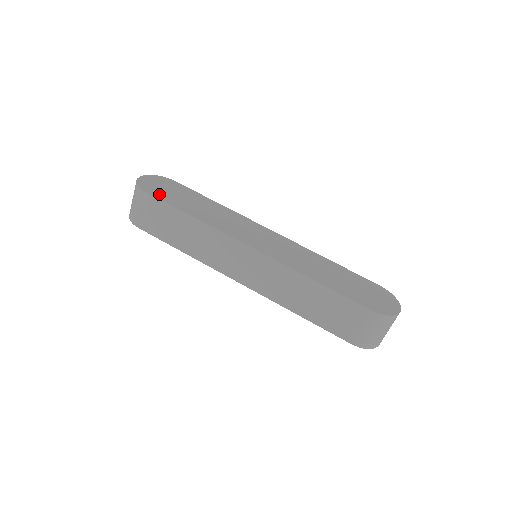
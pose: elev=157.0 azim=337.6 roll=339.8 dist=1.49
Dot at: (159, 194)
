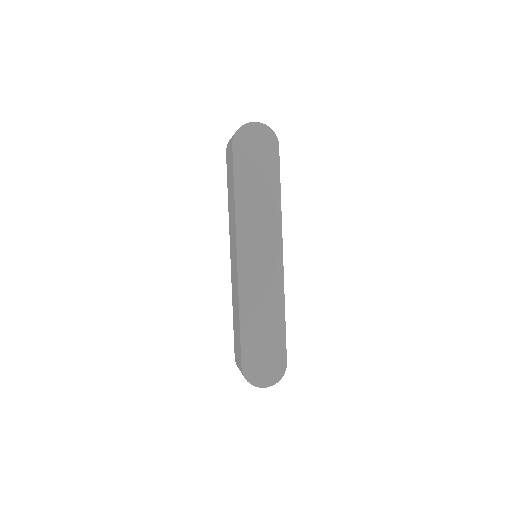
Dot at: (240, 154)
